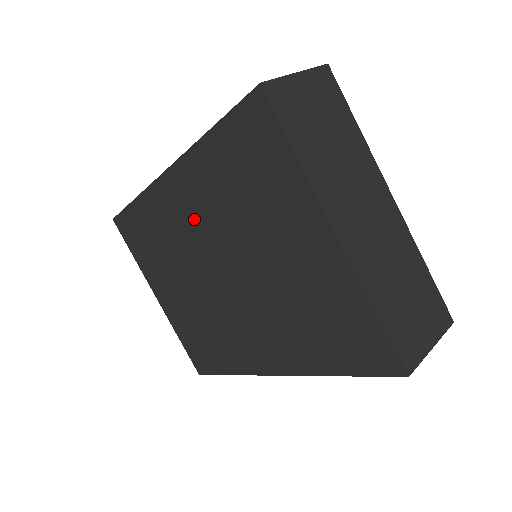
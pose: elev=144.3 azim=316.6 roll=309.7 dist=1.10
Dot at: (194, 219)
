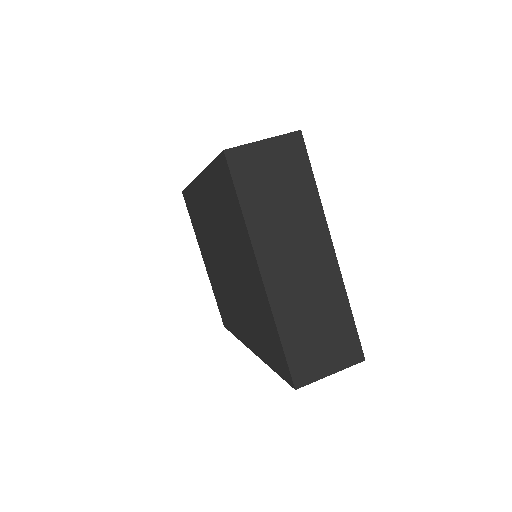
Dot at: (211, 218)
